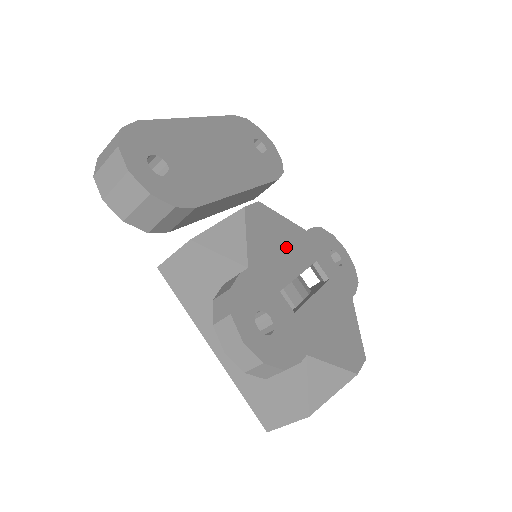
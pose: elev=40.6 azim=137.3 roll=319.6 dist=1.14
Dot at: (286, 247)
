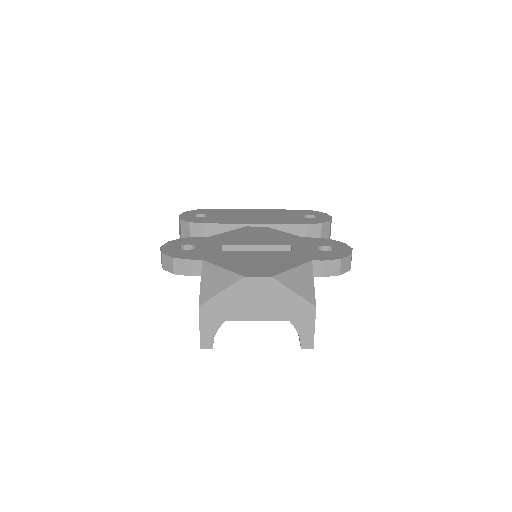
Dot at: (262, 238)
